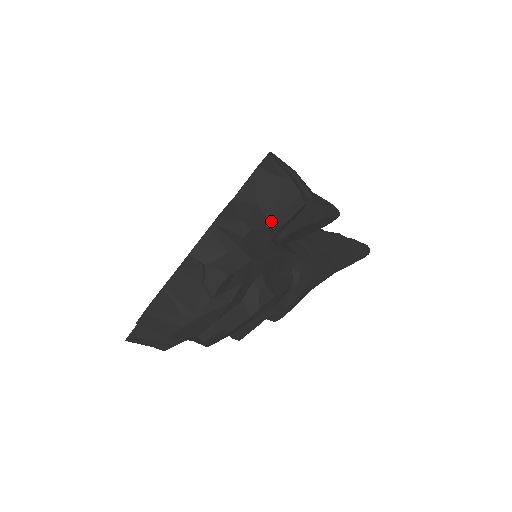
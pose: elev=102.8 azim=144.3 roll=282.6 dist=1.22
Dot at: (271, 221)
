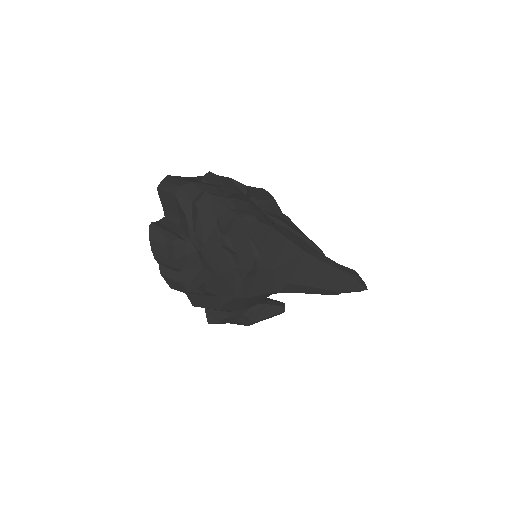
Dot at: (251, 199)
